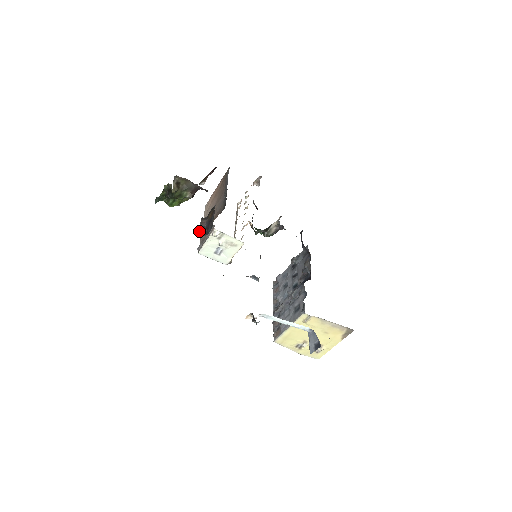
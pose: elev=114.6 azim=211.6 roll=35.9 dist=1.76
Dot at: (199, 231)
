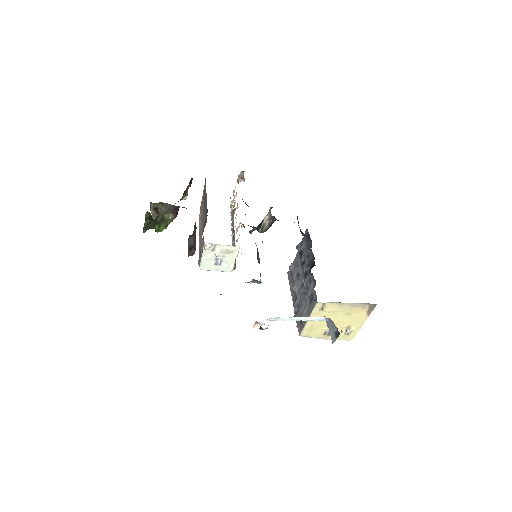
Dot at: (188, 251)
